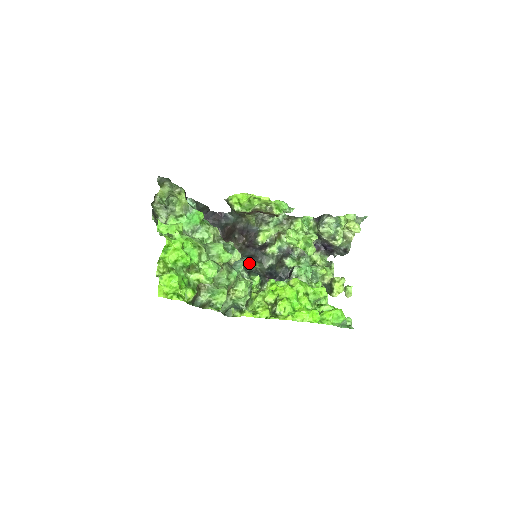
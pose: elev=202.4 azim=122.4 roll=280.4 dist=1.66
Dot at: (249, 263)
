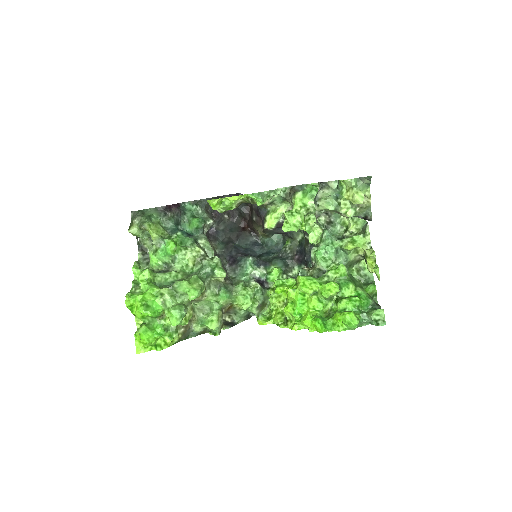
Dot at: (283, 238)
